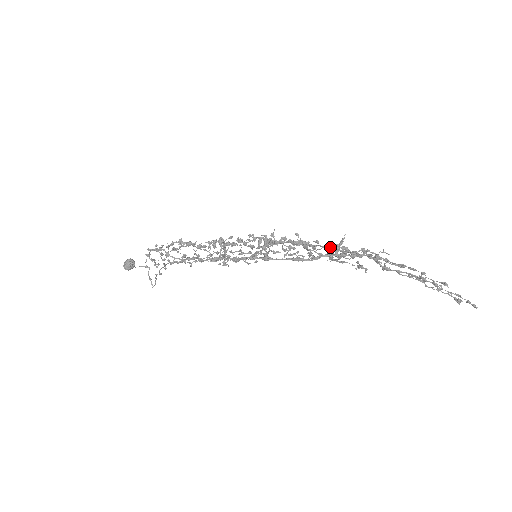
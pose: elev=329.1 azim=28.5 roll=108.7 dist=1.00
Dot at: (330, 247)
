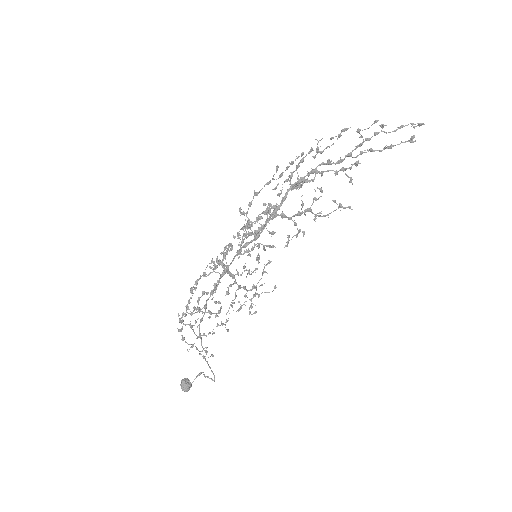
Dot at: (286, 179)
